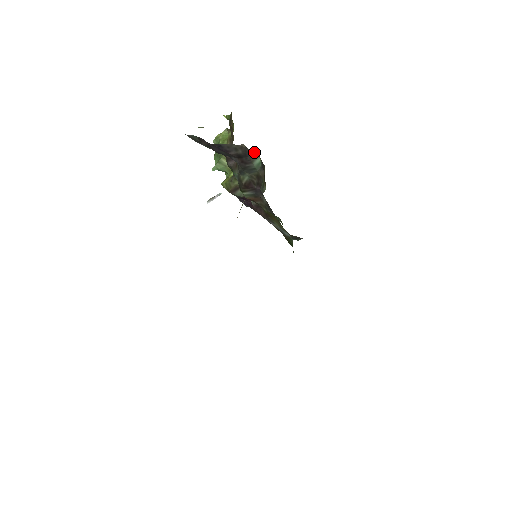
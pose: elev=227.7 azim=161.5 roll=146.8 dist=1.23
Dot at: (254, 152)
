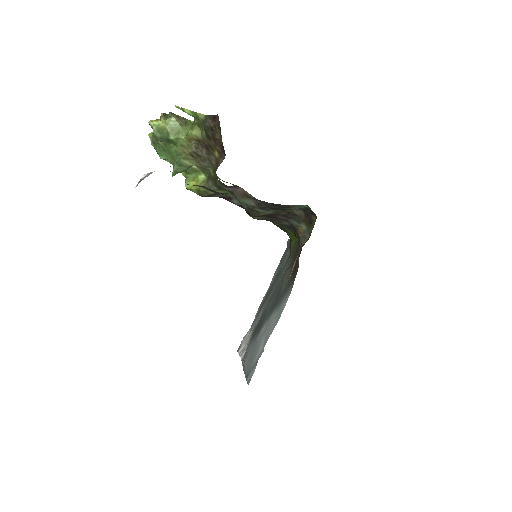
Dot at: occluded
